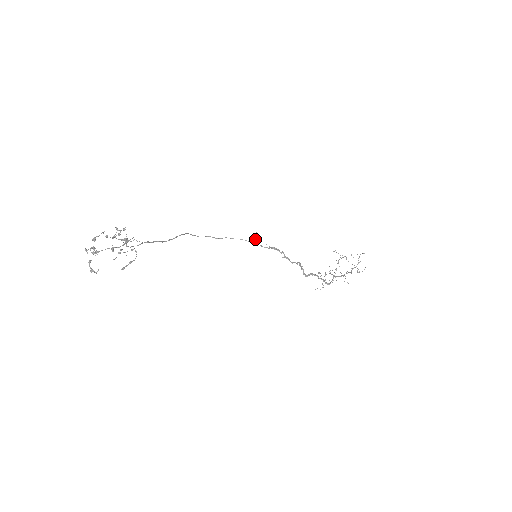
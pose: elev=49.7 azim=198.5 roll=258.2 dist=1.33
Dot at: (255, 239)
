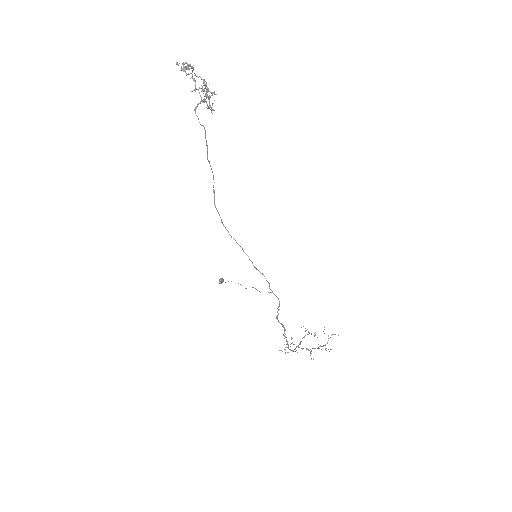
Dot at: (221, 281)
